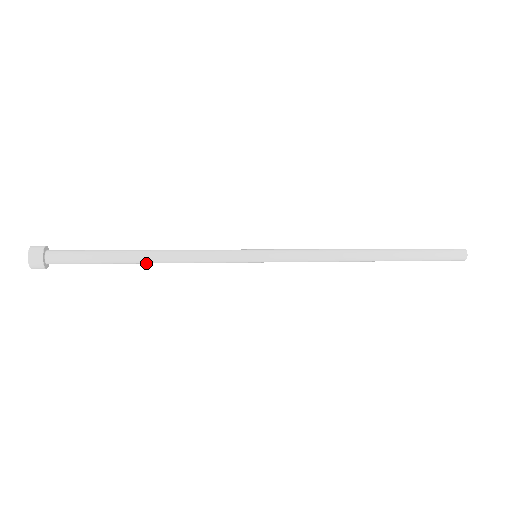
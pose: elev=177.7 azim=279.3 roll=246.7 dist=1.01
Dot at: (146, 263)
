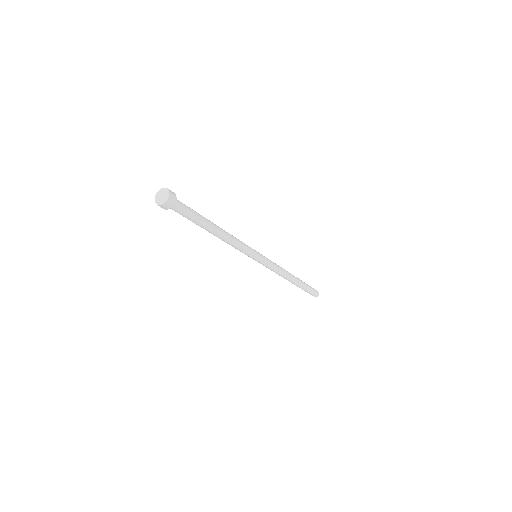
Dot at: (217, 232)
